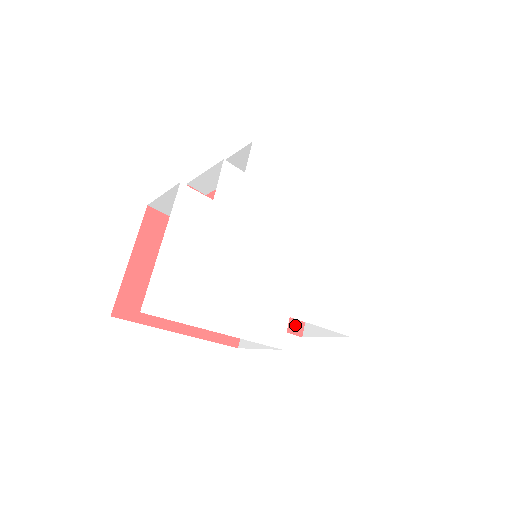
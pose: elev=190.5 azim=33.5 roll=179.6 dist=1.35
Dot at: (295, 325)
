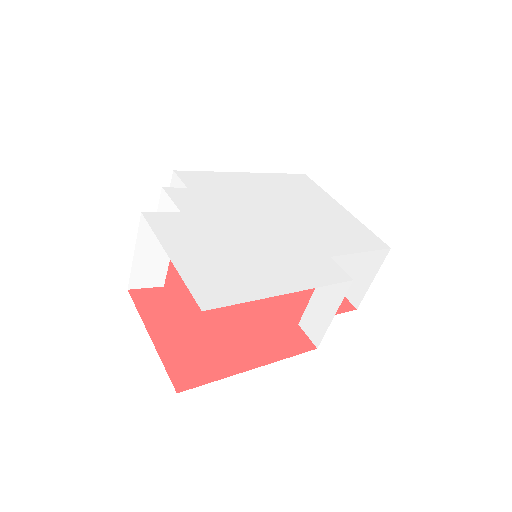
Dot at: (341, 305)
